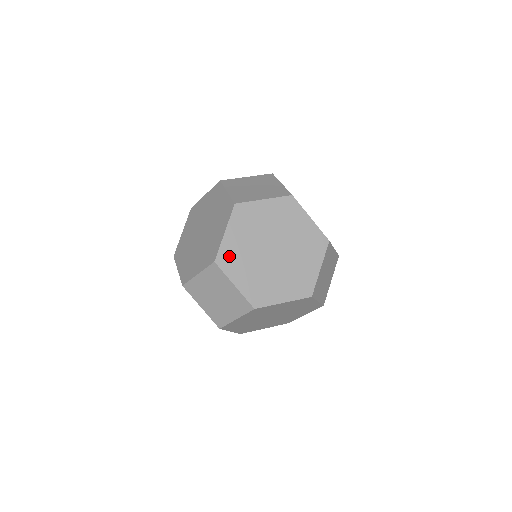
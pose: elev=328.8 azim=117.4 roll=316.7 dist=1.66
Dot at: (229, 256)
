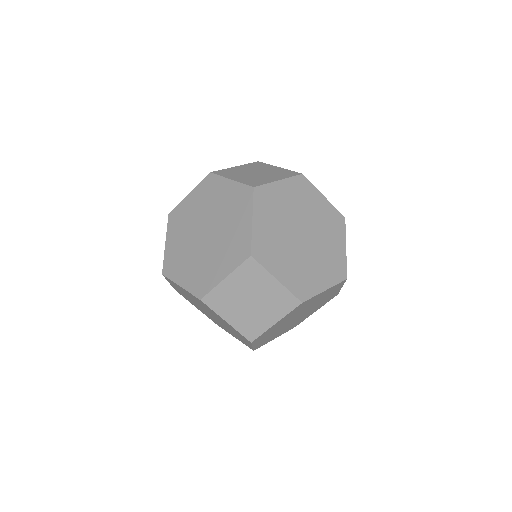
Dot at: (263, 247)
